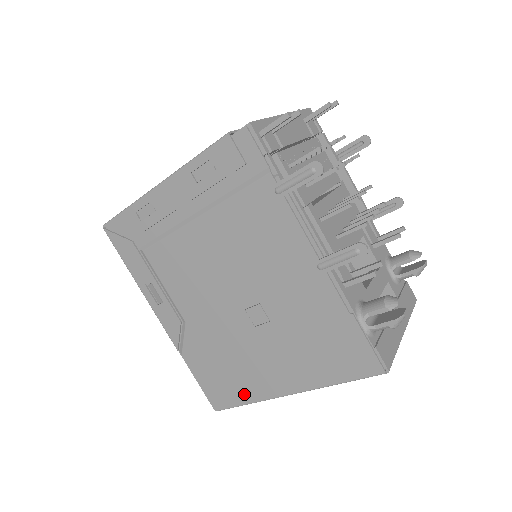
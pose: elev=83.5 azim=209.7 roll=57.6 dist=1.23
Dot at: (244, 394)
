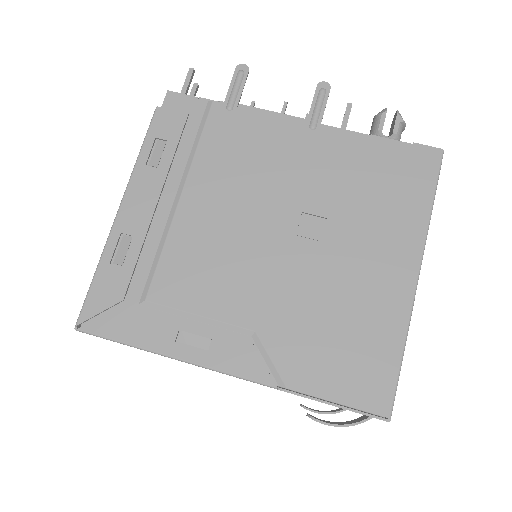
Dot at: (388, 340)
